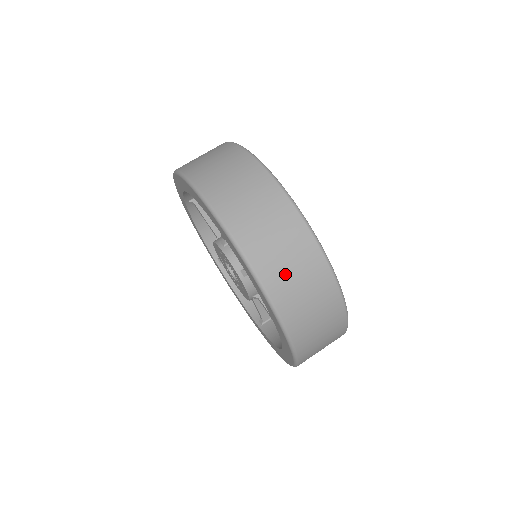
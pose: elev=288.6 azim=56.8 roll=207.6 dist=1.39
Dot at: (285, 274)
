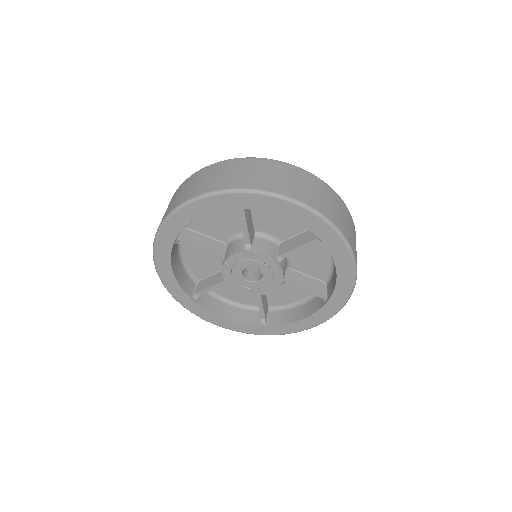
Dot at: (342, 221)
